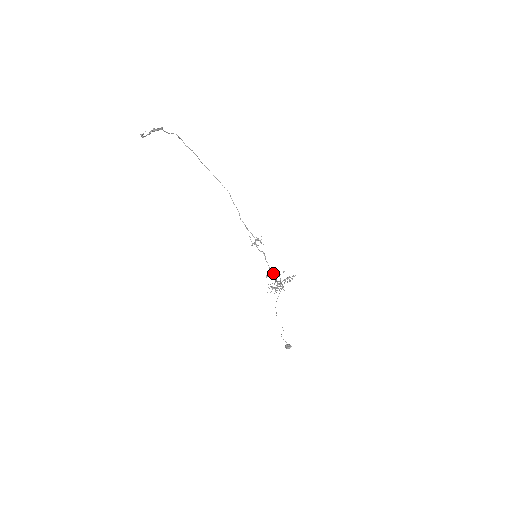
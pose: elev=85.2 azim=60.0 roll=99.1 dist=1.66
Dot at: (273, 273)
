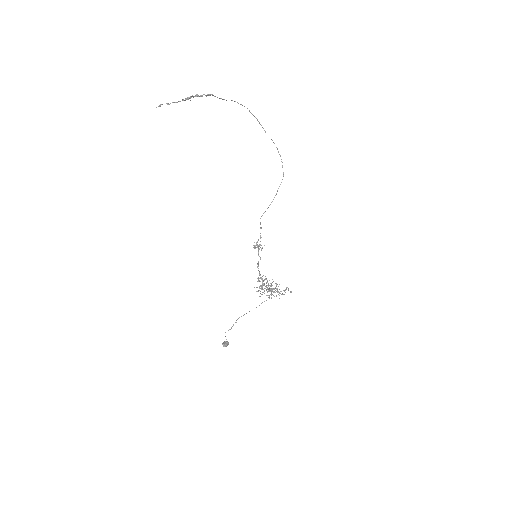
Dot at: (259, 281)
